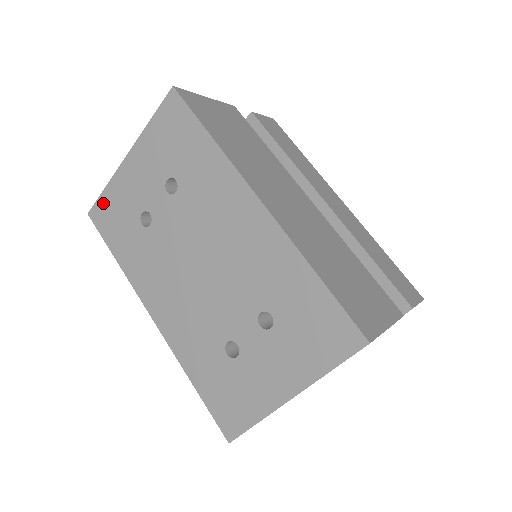
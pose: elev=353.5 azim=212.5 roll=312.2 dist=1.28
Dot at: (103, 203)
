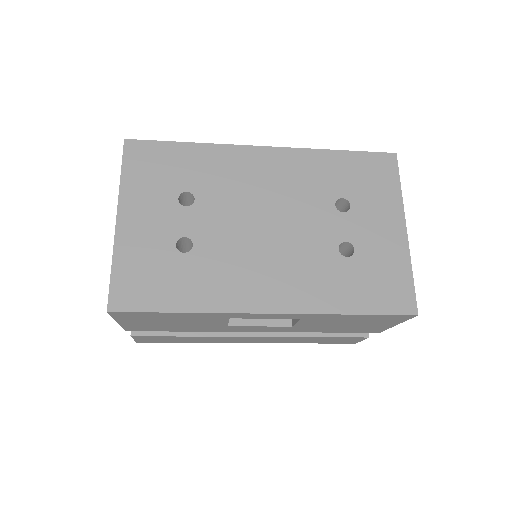
Dot at: (121, 281)
